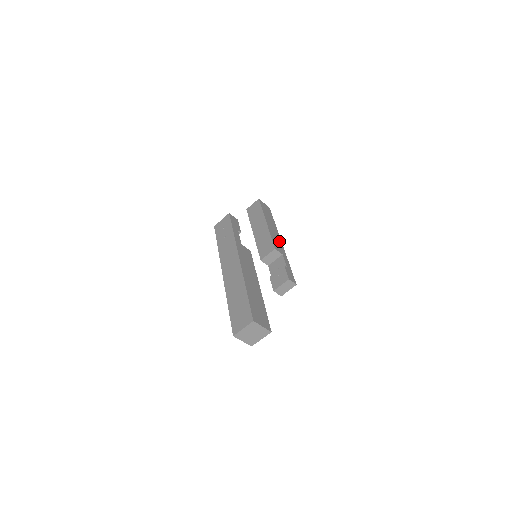
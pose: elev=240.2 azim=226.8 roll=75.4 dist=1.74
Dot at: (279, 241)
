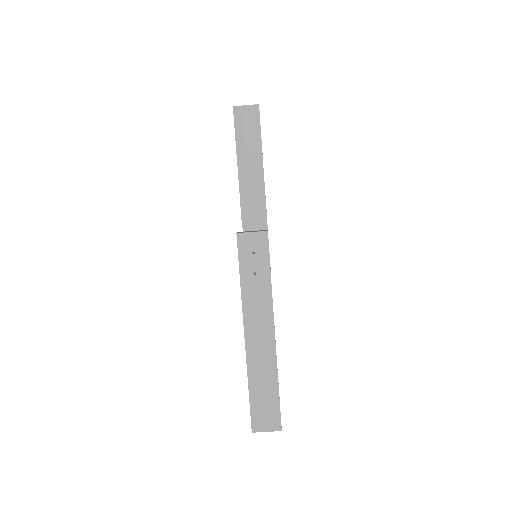
Dot at: occluded
